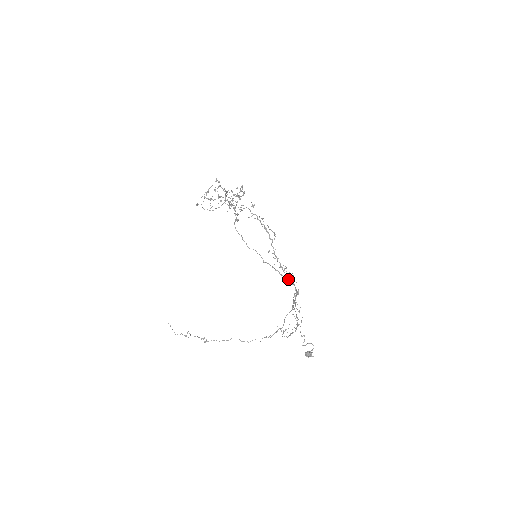
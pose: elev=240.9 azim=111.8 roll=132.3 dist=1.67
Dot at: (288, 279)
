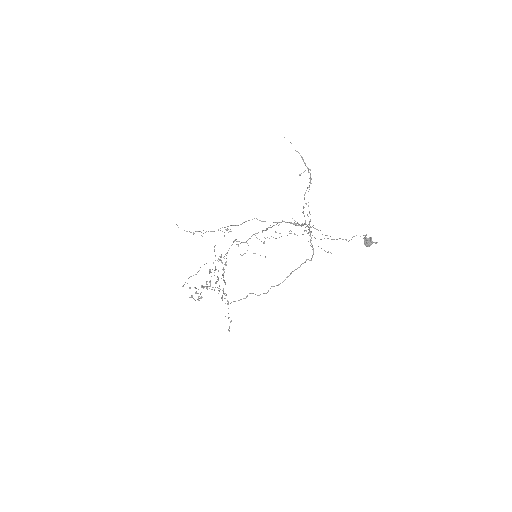
Dot at: (301, 264)
